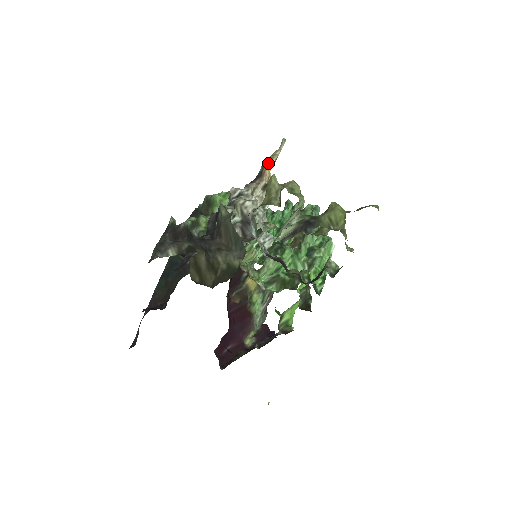
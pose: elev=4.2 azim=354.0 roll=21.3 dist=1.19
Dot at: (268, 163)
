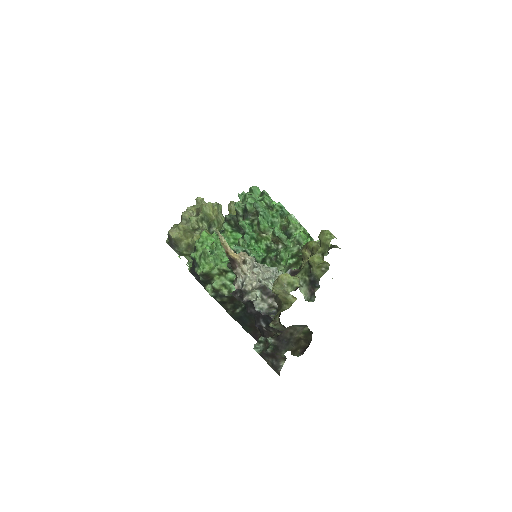
Dot at: (228, 252)
